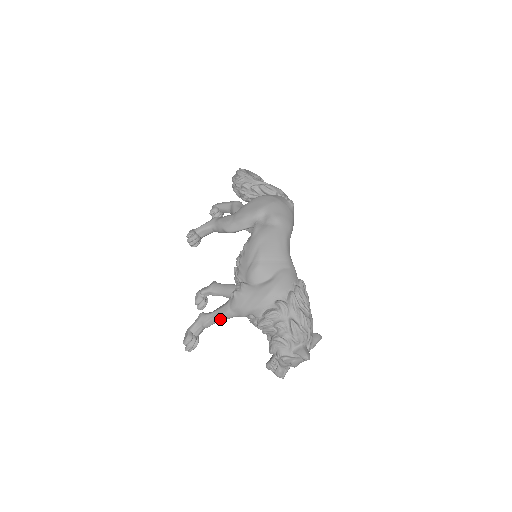
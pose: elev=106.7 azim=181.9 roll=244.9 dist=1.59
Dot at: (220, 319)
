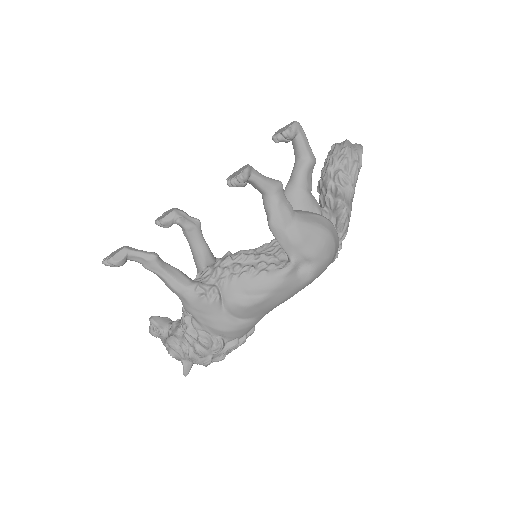
Dot at: (165, 282)
